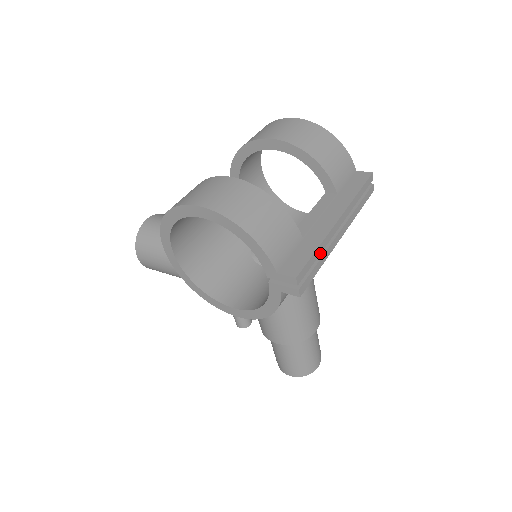
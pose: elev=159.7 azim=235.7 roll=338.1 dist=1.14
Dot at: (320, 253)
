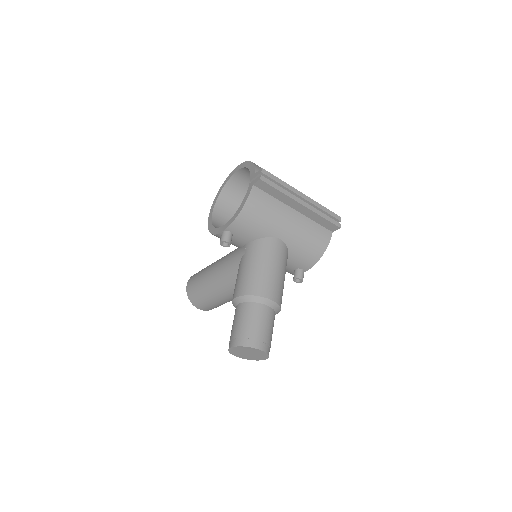
Dot at: (283, 186)
